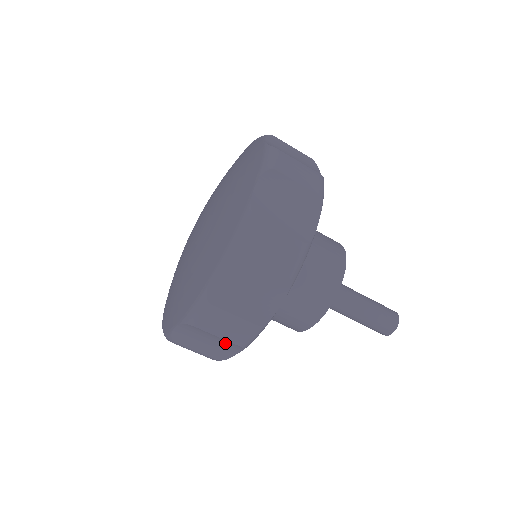
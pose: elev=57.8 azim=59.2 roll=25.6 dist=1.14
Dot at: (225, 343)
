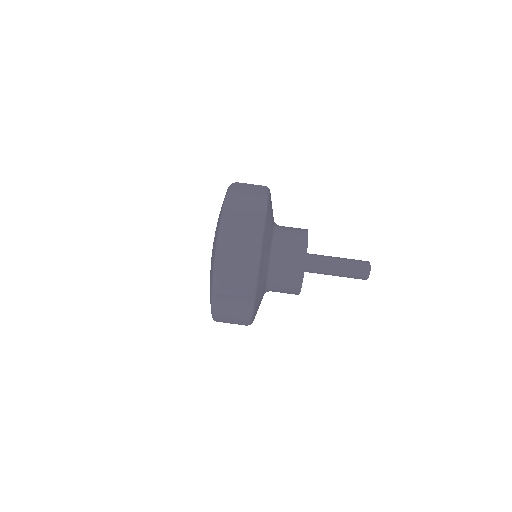
Dot at: (248, 251)
